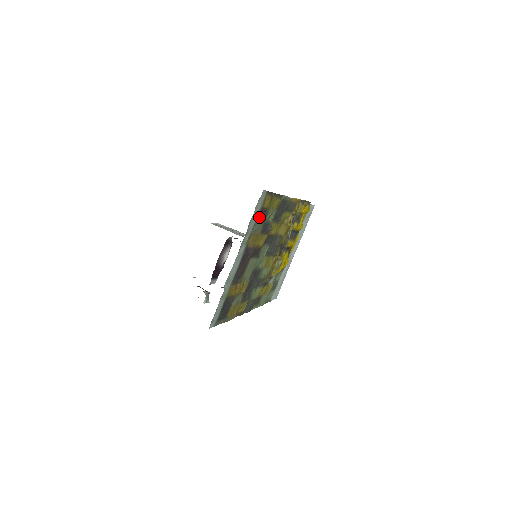
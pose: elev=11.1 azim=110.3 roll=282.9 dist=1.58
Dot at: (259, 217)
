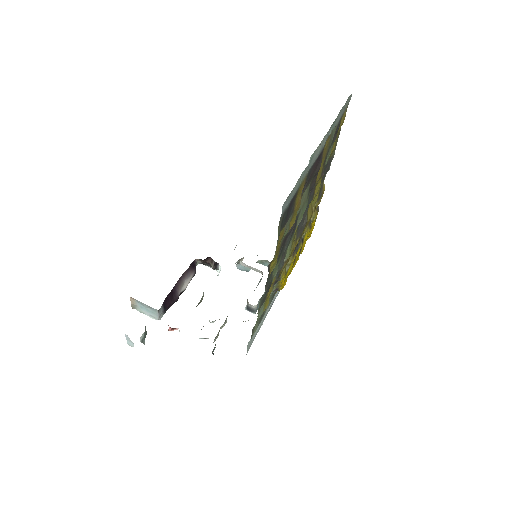
Dot at: (337, 126)
